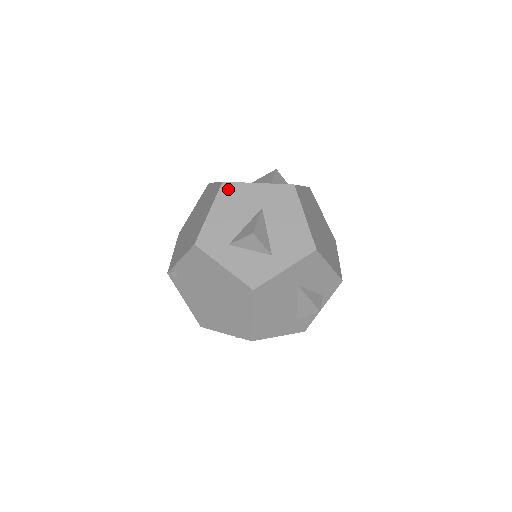
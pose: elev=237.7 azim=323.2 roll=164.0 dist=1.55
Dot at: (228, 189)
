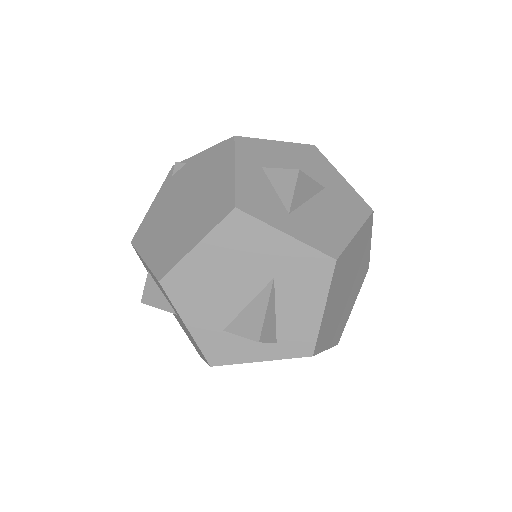
Dot at: (313, 151)
